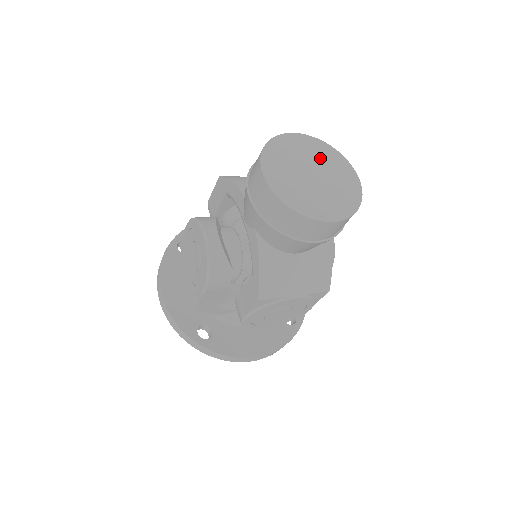
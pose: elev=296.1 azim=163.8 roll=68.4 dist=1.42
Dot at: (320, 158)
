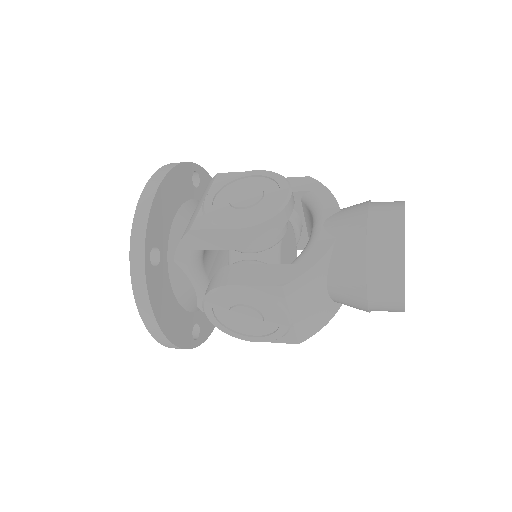
Dot at: occluded
